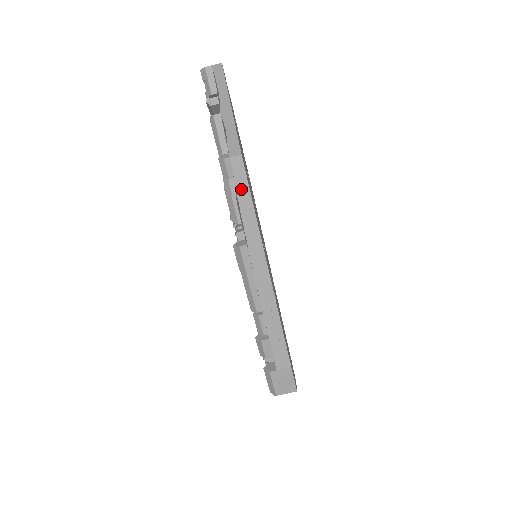
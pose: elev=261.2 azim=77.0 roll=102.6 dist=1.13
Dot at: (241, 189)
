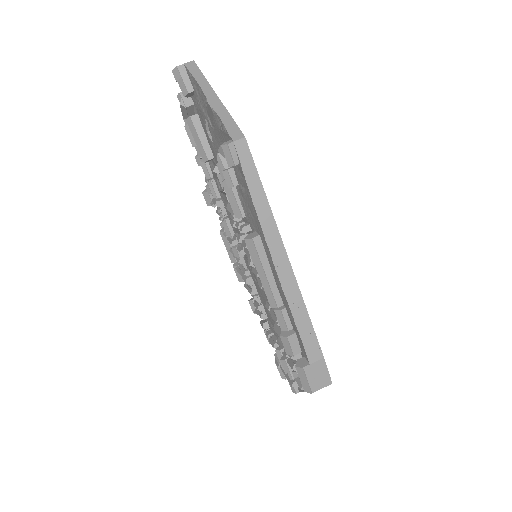
Dot at: (249, 174)
